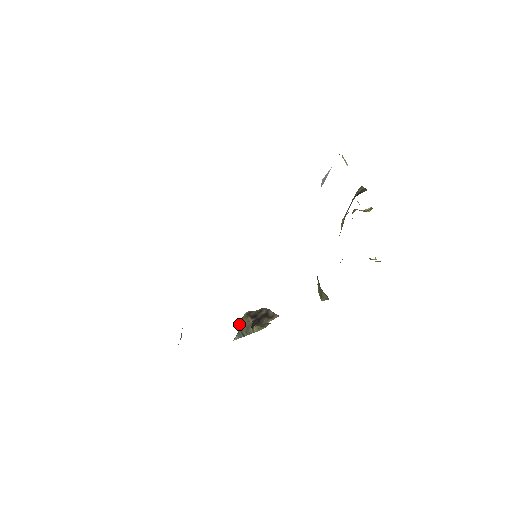
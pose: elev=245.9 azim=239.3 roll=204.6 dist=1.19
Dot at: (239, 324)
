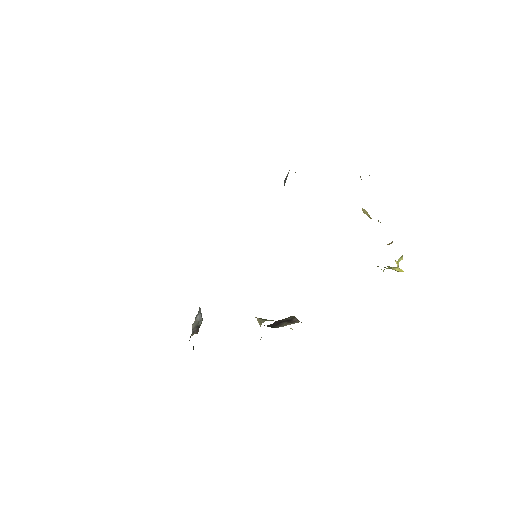
Dot at: occluded
